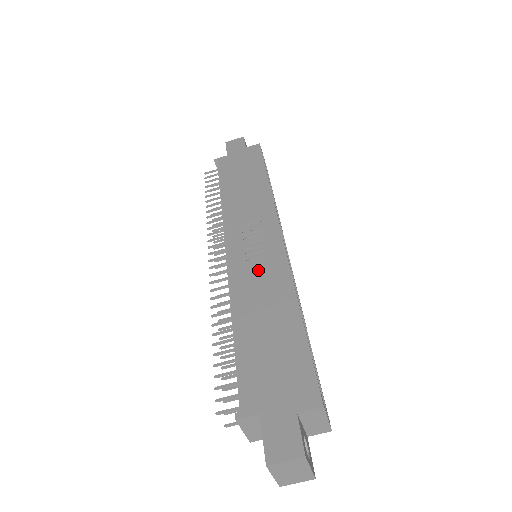
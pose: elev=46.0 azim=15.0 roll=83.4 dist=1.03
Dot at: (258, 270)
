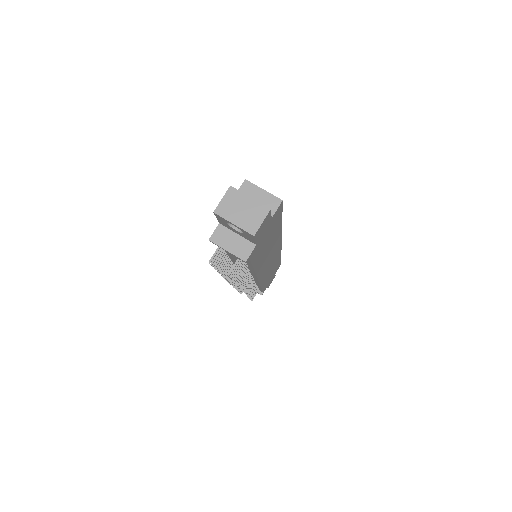
Dot at: occluded
